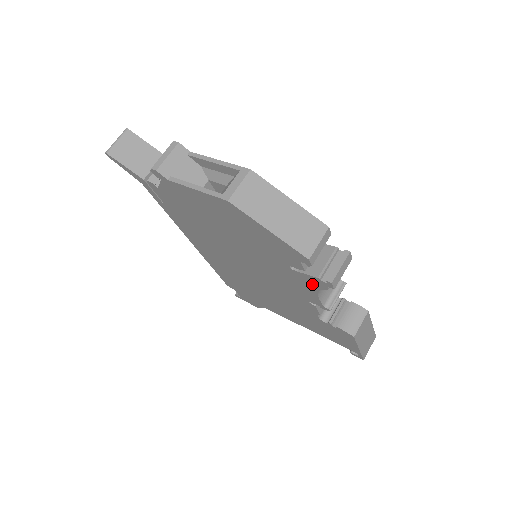
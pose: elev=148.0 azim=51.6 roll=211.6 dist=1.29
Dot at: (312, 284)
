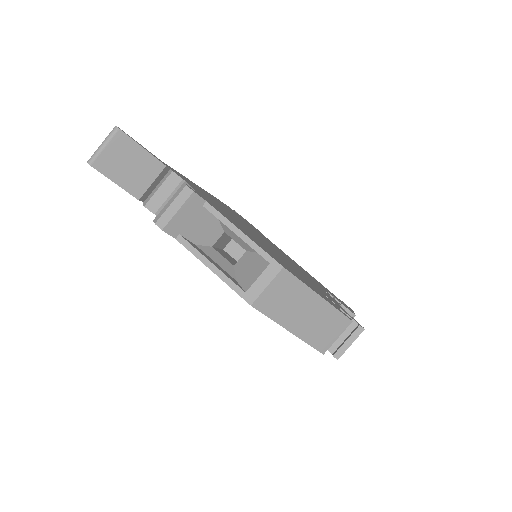
Dot at: occluded
